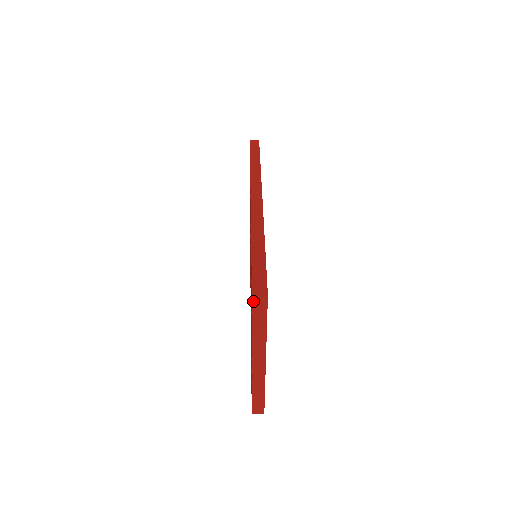
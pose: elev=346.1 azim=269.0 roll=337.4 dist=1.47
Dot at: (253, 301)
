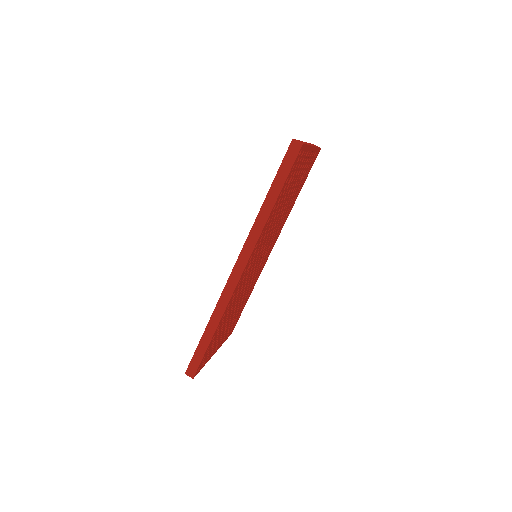
Dot at: occluded
